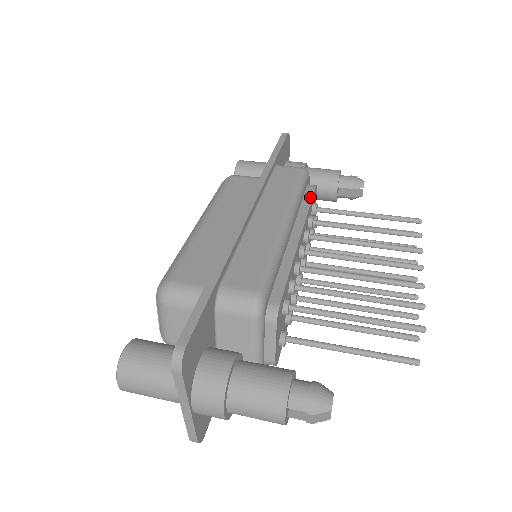
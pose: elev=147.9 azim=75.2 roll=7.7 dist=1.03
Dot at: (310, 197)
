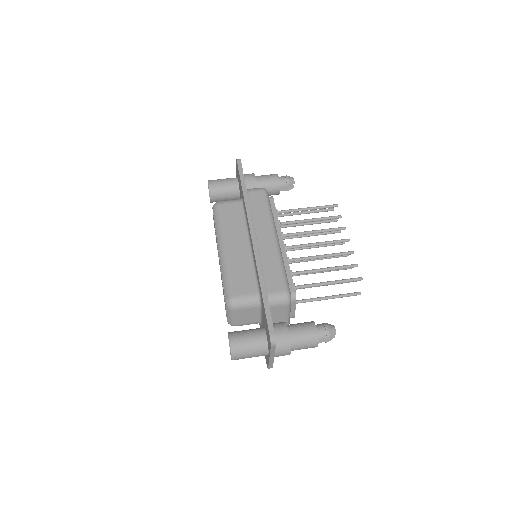
Dot at: (275, 209)
